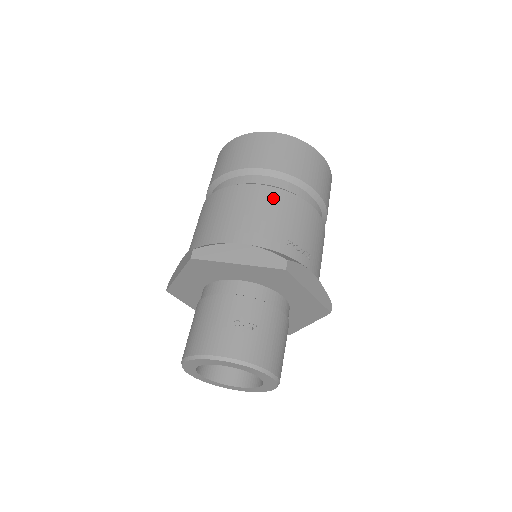
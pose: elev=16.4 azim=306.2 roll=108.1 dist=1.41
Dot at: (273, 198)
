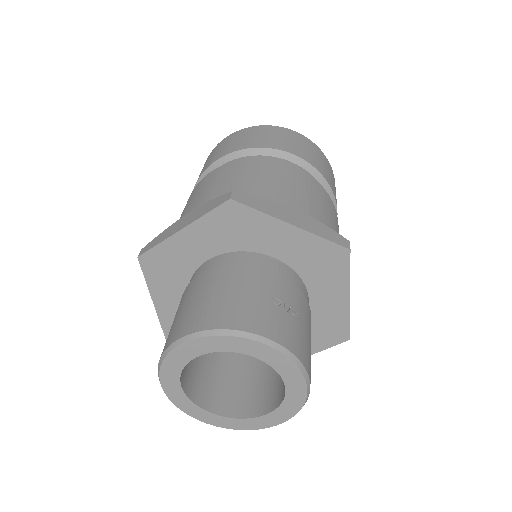
Dot at: (312, 184)
